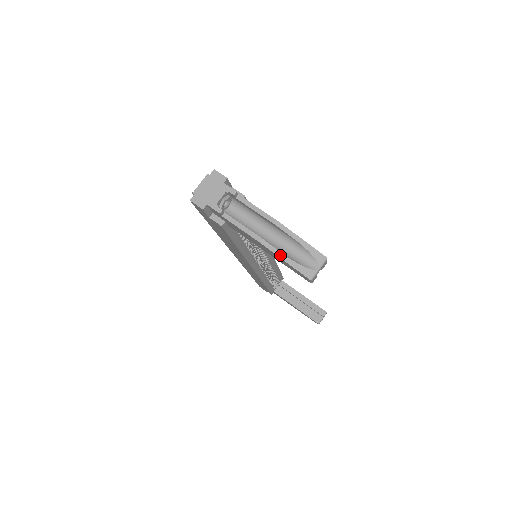
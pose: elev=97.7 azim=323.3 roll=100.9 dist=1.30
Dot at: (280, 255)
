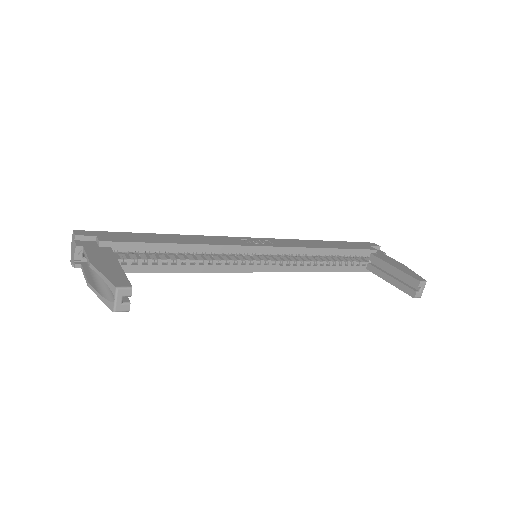
Dot at: (97, 294)
